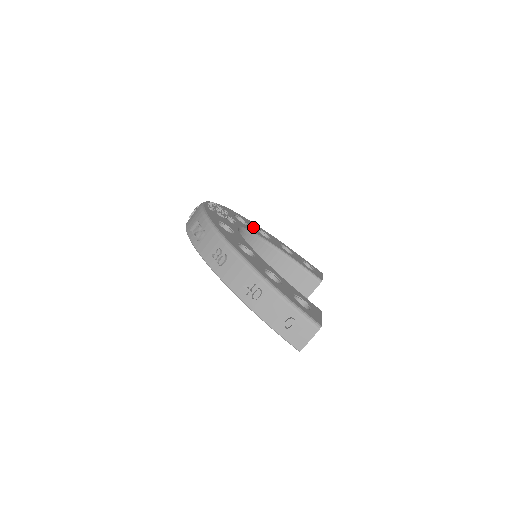
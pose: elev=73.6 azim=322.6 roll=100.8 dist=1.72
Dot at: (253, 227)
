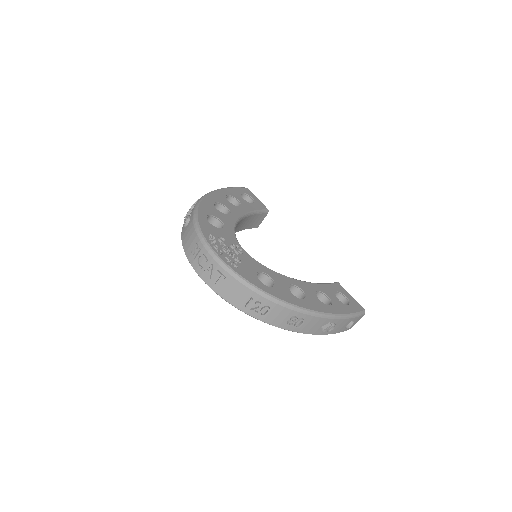
Dot at: (219, 214)
